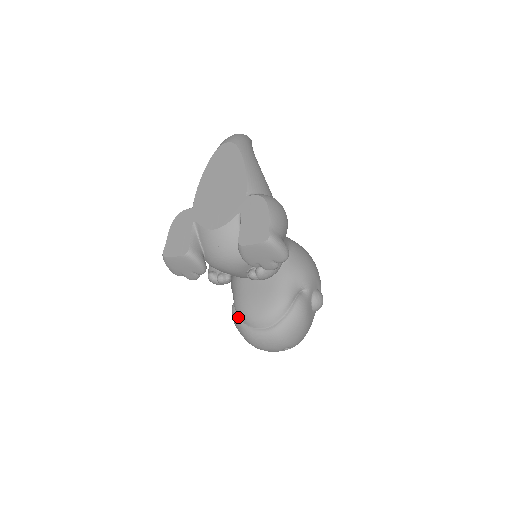
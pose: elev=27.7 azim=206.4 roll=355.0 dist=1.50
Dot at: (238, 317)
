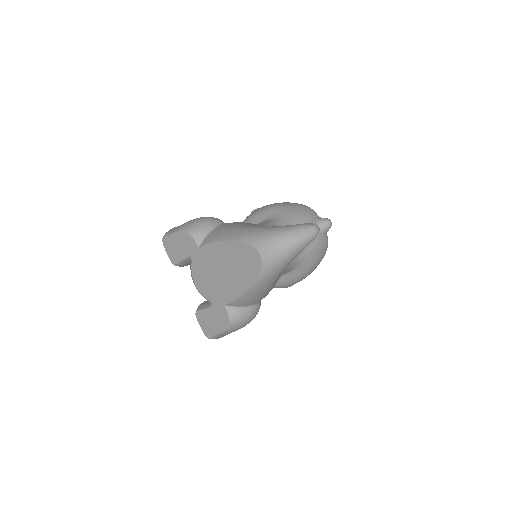
Dot at: occluded
